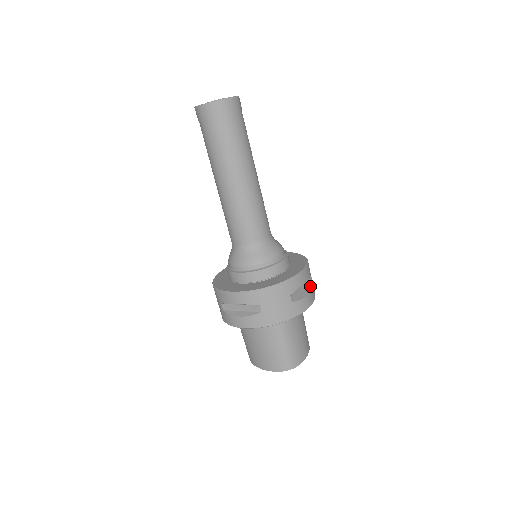
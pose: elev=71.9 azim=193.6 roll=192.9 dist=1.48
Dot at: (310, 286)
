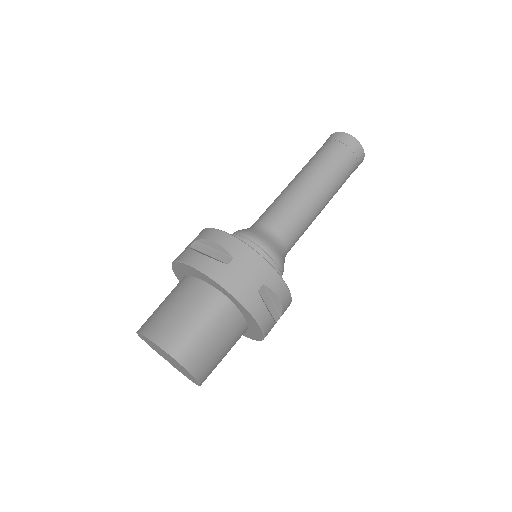
Dot at: (274, 318)
